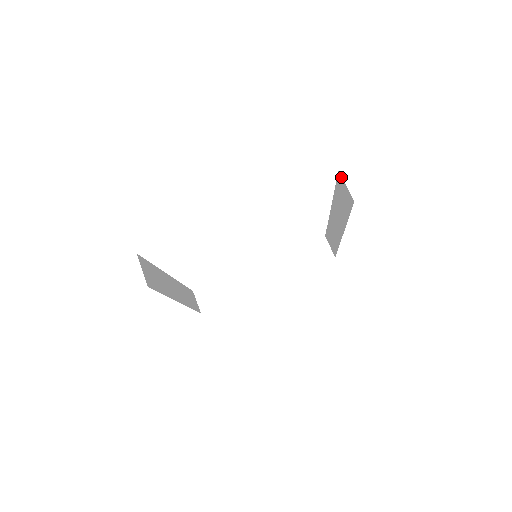
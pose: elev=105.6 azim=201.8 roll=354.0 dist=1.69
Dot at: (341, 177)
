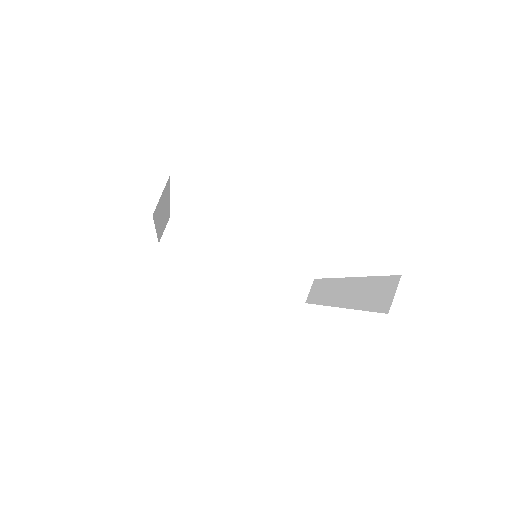
Dot at: (397, 282)
